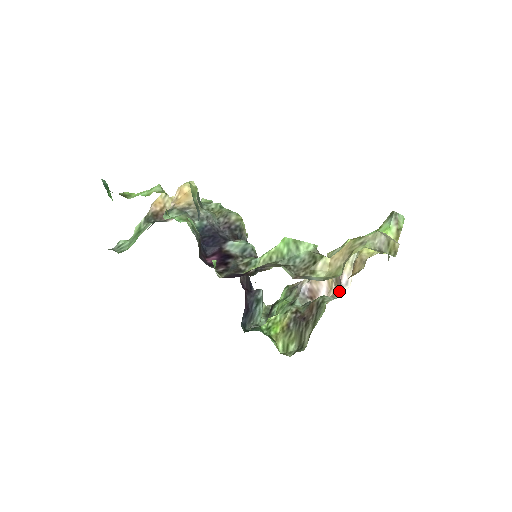
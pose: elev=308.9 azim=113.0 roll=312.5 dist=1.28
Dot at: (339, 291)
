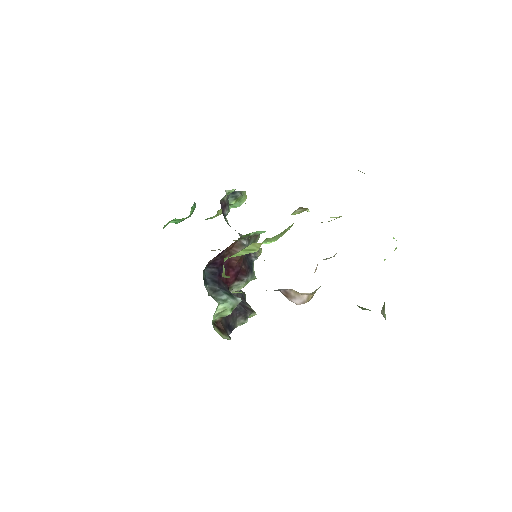
Dot at: occluded
